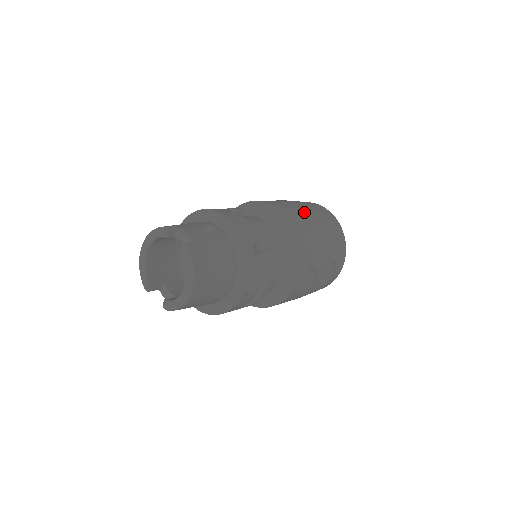
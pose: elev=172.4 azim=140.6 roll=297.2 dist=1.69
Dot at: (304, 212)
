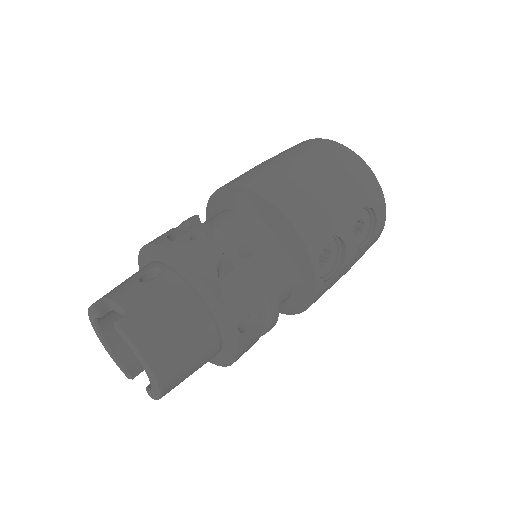
Dot at: (286, 168)
